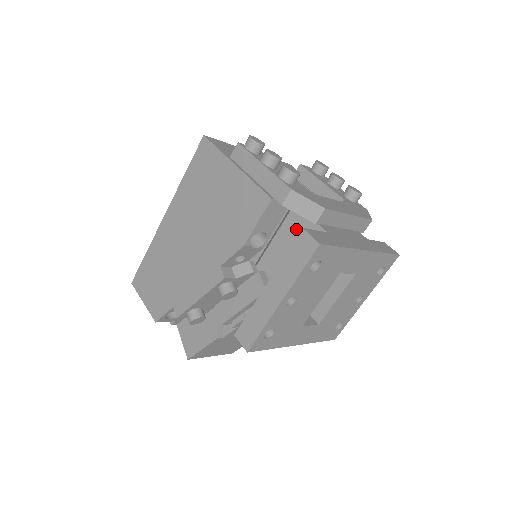
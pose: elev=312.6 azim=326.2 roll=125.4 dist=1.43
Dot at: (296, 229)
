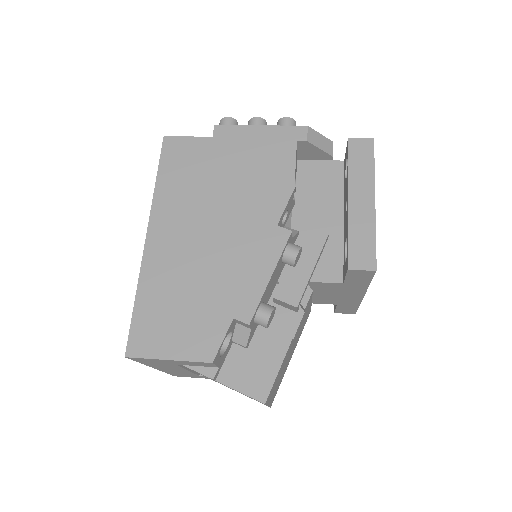
Dot at: (312, 176)
